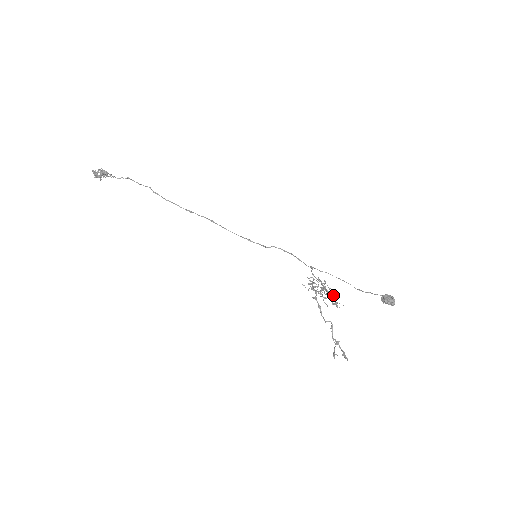
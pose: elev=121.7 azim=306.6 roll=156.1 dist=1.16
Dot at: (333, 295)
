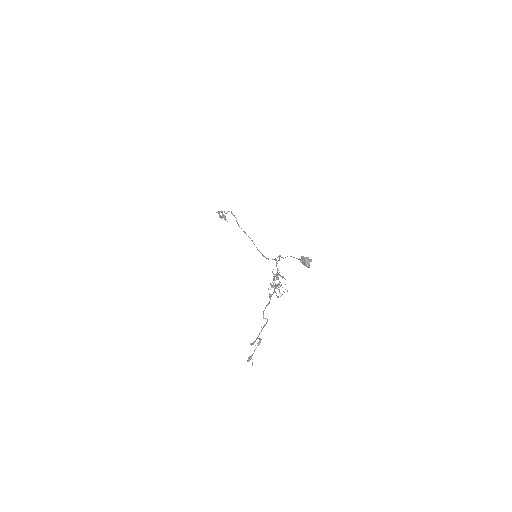
Dot at: (278, 274)
